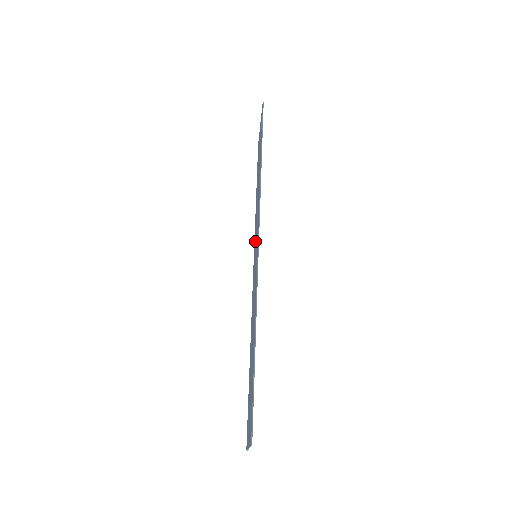
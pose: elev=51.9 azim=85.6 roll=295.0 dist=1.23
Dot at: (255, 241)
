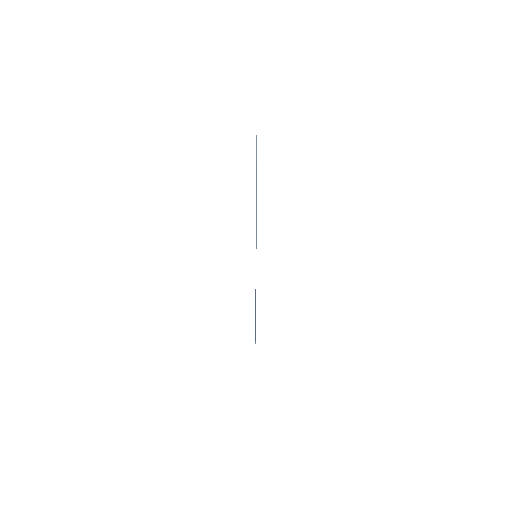
Dot at: occluded
